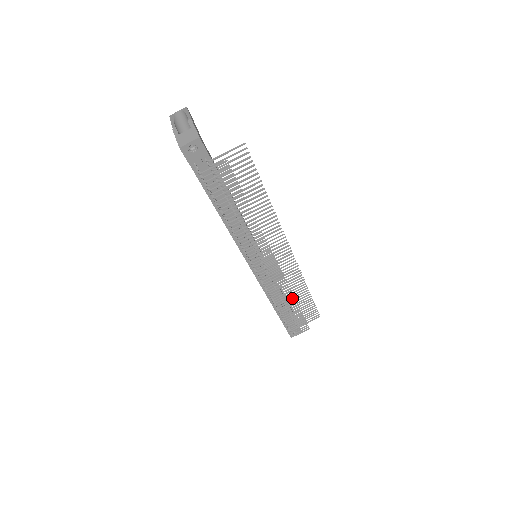
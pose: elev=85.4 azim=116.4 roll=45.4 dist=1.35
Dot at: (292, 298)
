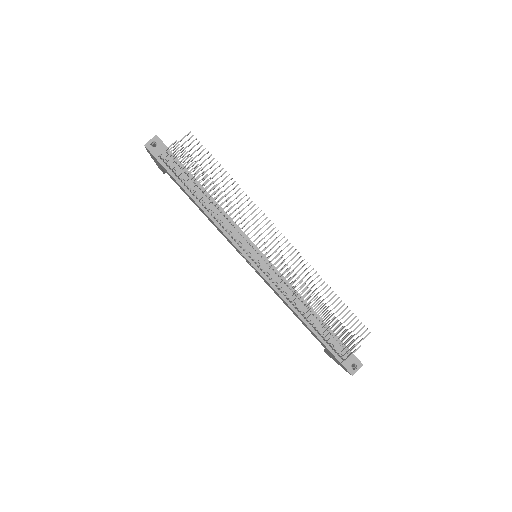
Dot at: (309, 292)
